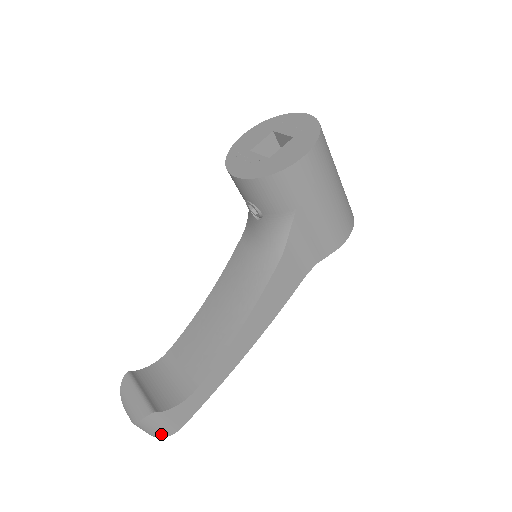
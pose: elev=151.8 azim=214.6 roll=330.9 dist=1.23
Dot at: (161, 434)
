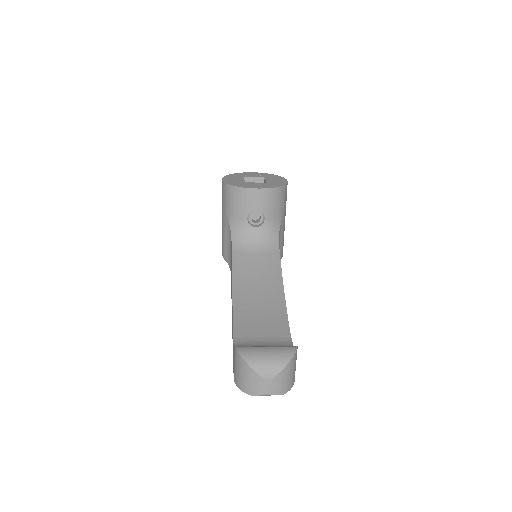
Dot at: (291, 383)
